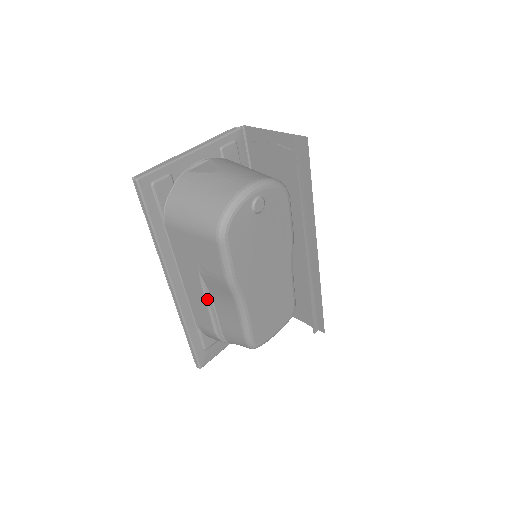
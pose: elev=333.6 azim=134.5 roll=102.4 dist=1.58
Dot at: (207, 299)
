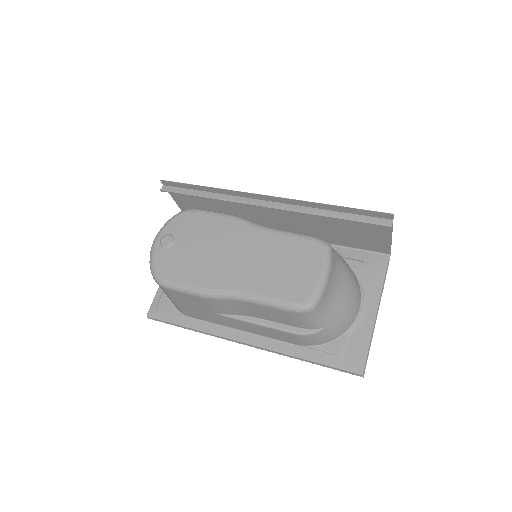
Dot at: (249, 321)
